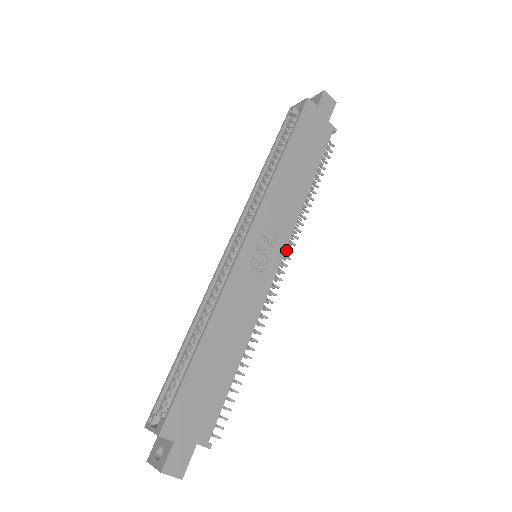
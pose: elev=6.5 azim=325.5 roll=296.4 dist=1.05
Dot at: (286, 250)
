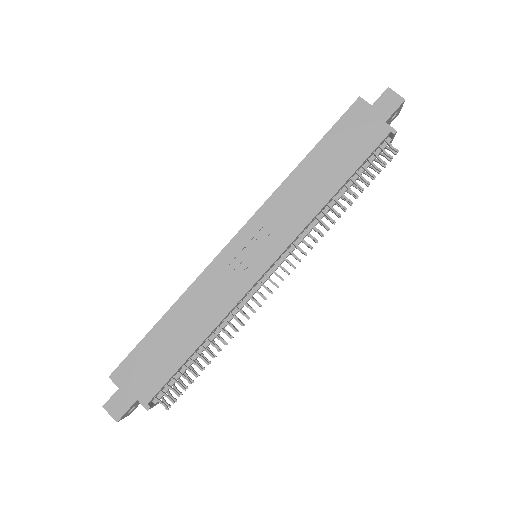
Dot at: (297, 258)
